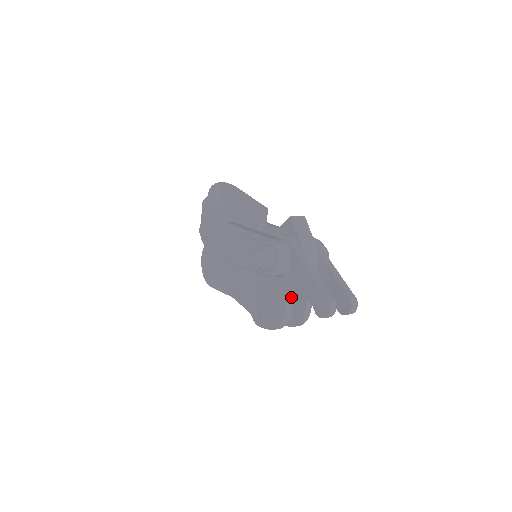
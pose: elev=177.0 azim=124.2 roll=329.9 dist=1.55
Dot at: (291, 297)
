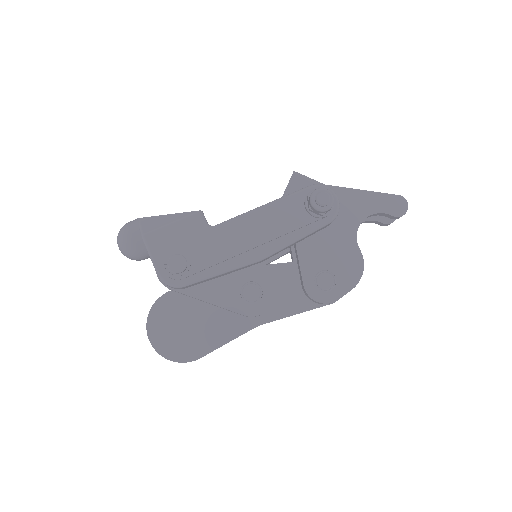
Dot at: occluded
